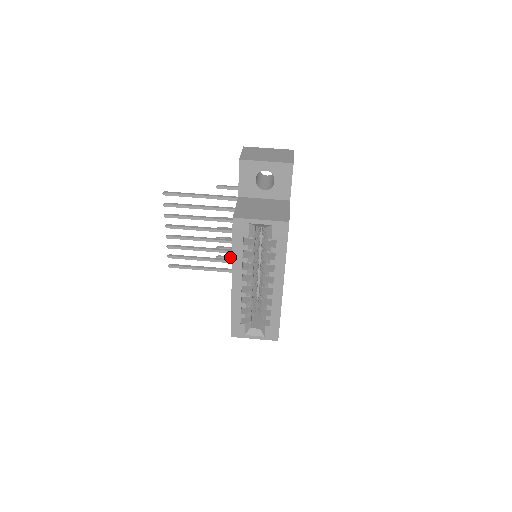
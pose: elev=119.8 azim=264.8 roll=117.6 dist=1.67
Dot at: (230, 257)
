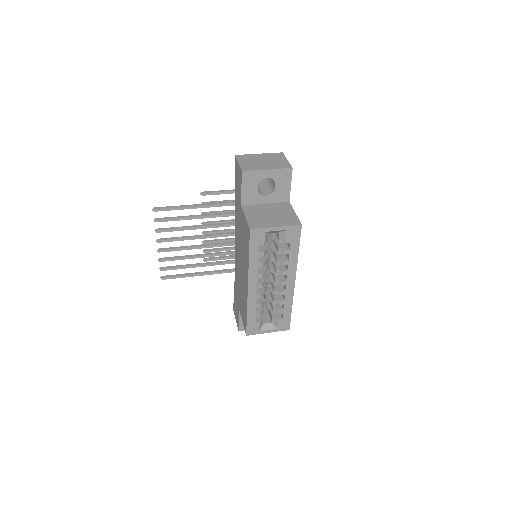
Dot at: (217, 258)
